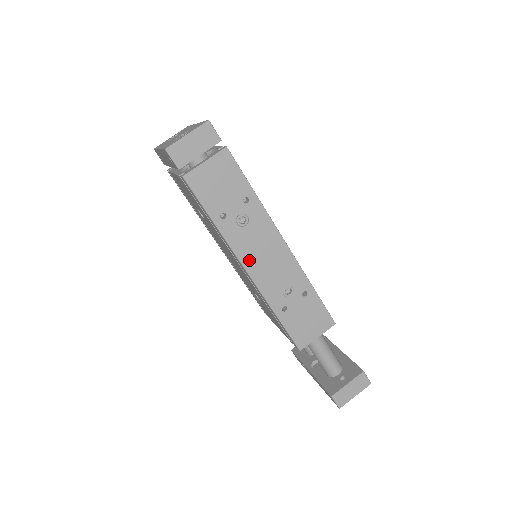
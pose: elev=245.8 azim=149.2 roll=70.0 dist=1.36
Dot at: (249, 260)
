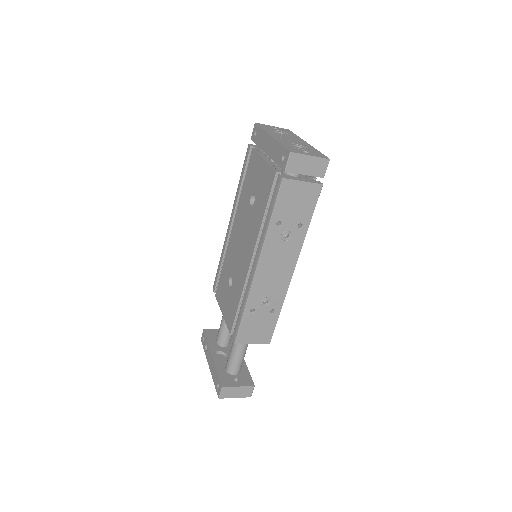
Dot at: (265, 263)
